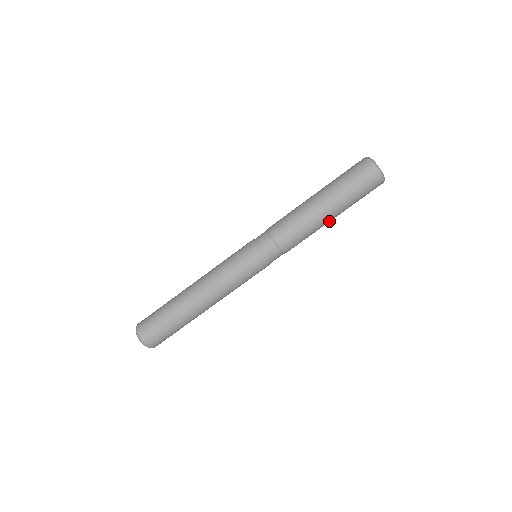
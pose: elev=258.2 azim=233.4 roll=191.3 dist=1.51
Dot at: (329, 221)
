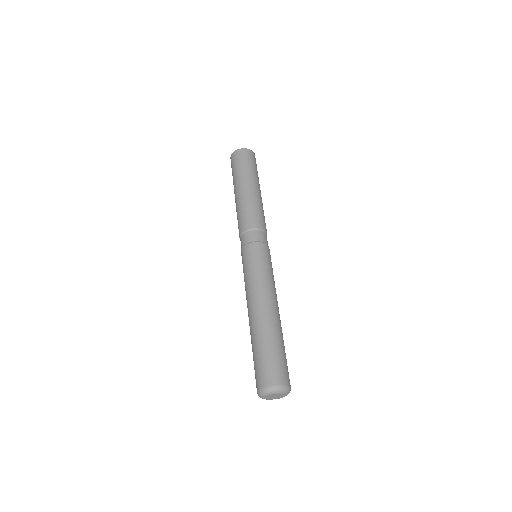
Dot at: (253, 190)
